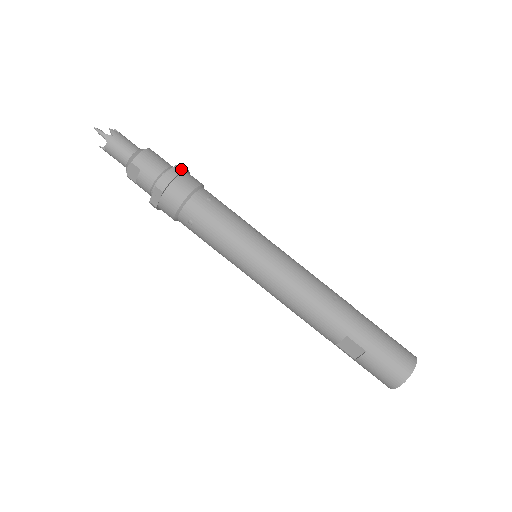
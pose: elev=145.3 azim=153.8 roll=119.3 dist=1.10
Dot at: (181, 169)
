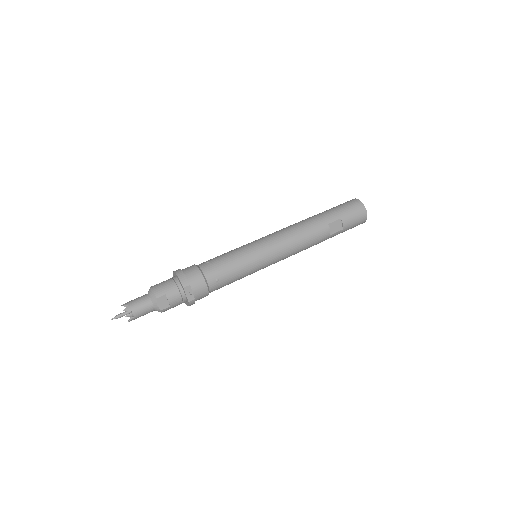
Dot at: (178, 270)
